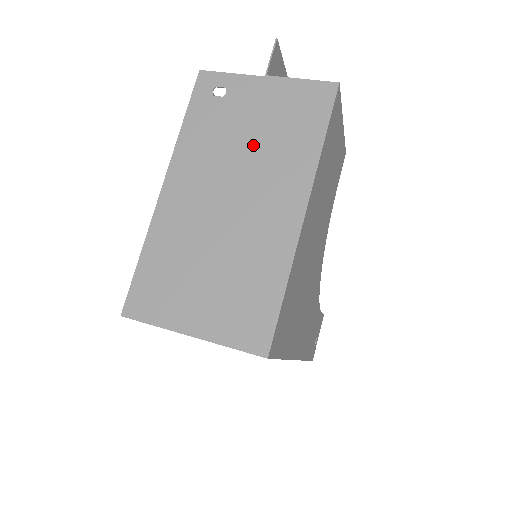
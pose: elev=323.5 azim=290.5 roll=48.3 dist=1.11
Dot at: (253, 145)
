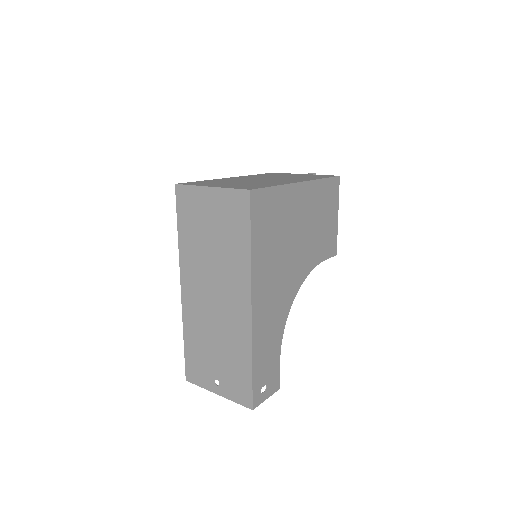
Dot at: (286, 177)
